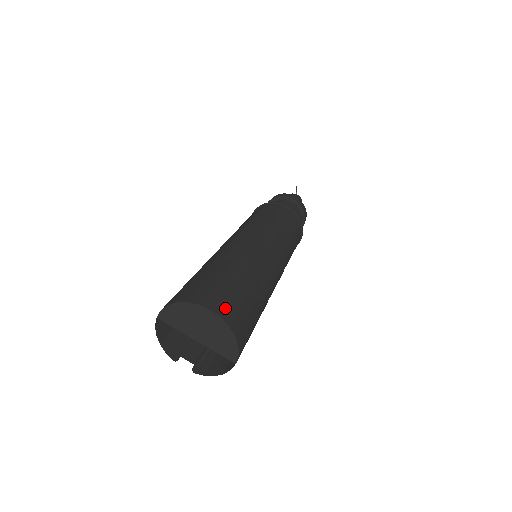
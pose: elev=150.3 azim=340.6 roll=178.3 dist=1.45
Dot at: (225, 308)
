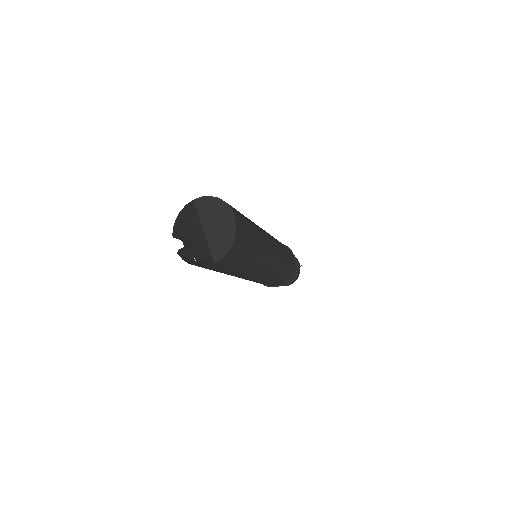
Dot at: (241, 226)
